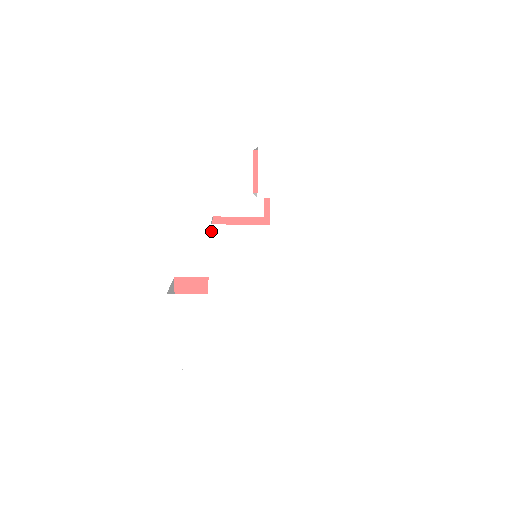
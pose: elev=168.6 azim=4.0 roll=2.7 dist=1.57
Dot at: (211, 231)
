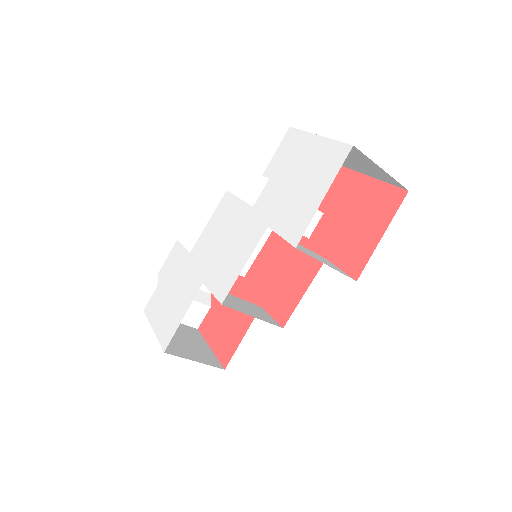
Dot at: (223, 197)
